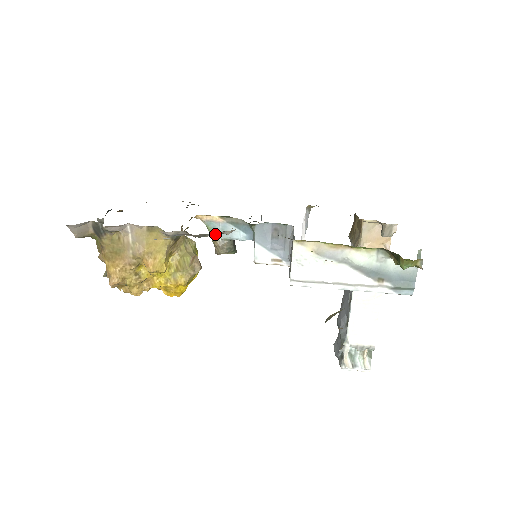
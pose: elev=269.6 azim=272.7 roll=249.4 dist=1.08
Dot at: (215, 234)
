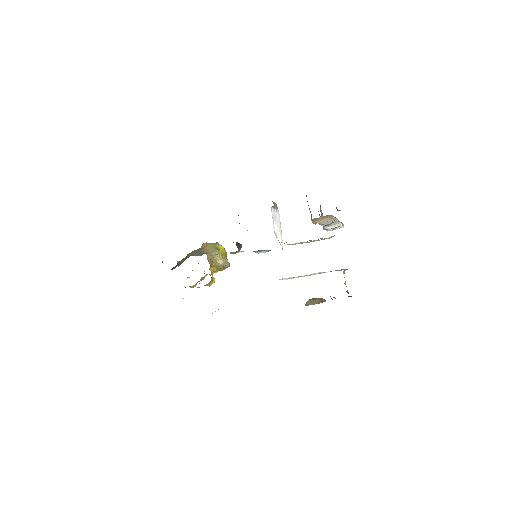
Dot at: occluded
